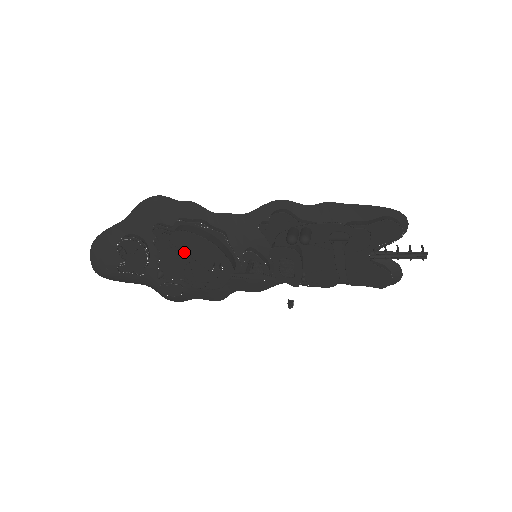
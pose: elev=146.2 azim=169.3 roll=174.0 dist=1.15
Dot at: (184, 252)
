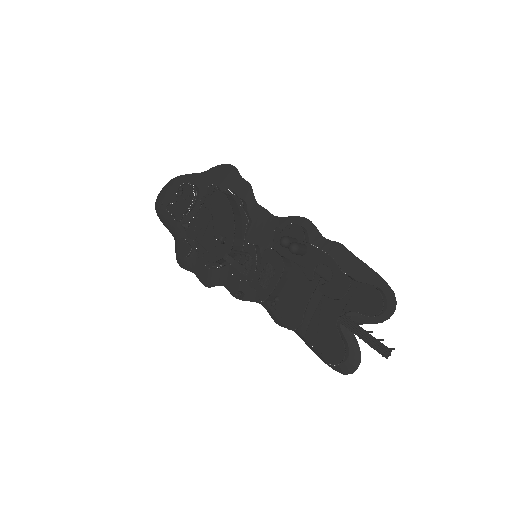
Dot at: occluded
